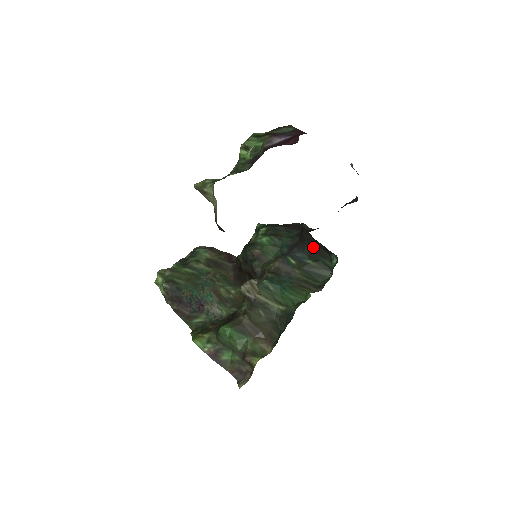
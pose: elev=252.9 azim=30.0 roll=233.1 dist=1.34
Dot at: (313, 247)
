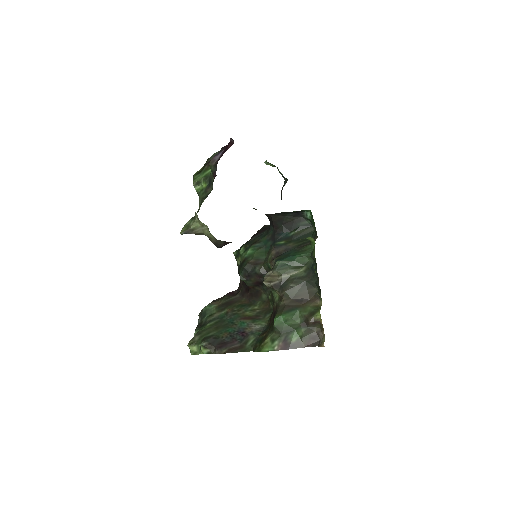
Dot at: (287, 222)
